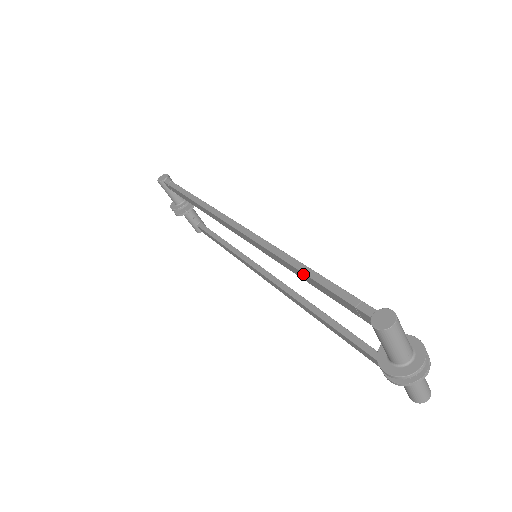
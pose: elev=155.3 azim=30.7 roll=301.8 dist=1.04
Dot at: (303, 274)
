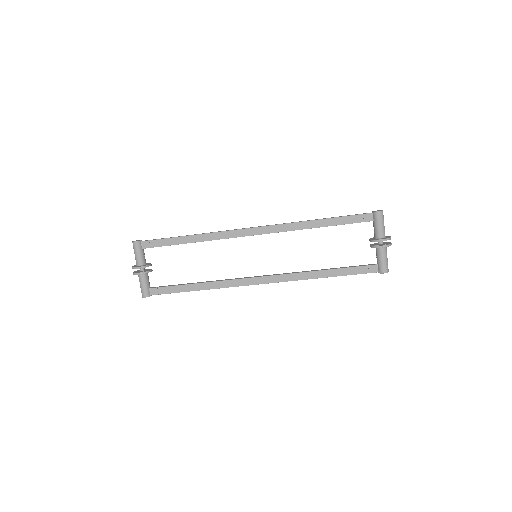
Dot at: (324, 220)
